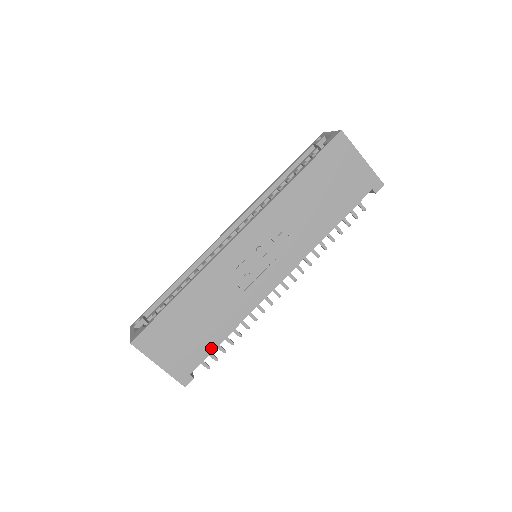
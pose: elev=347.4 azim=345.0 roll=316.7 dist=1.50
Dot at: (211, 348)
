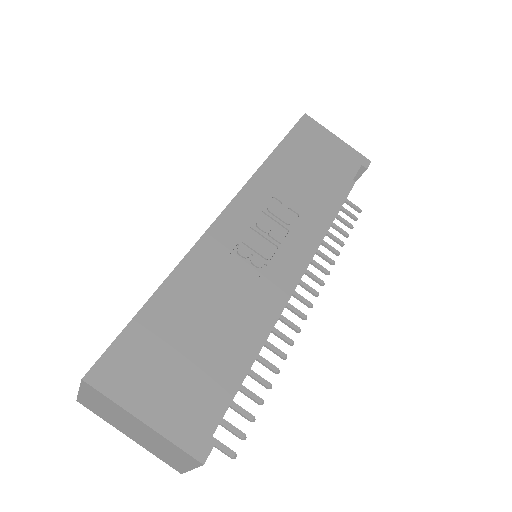
Dot at: (232, 376)
